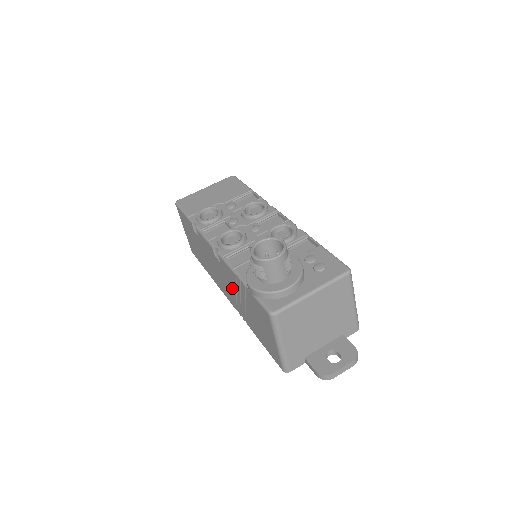
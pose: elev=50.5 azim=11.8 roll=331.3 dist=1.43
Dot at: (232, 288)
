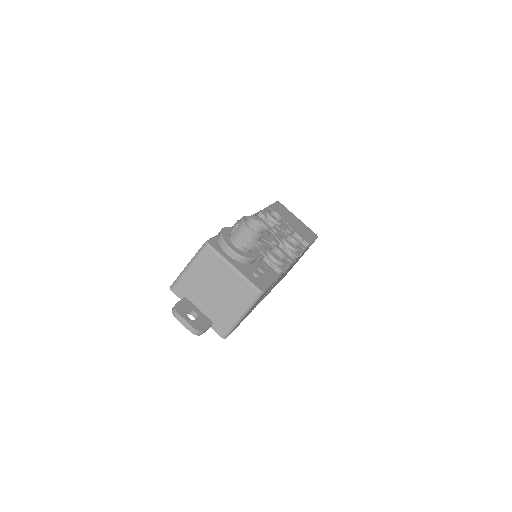
Dot at: occluded
